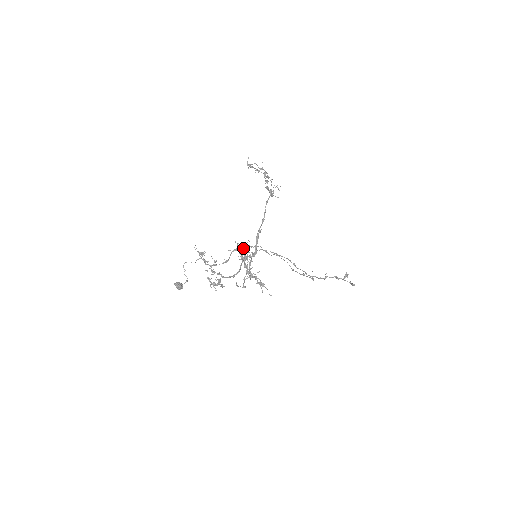
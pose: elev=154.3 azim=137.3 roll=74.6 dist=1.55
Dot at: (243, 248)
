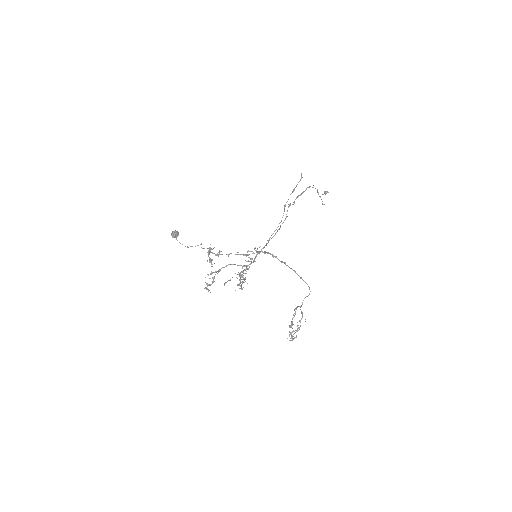
Dot at: occluded
